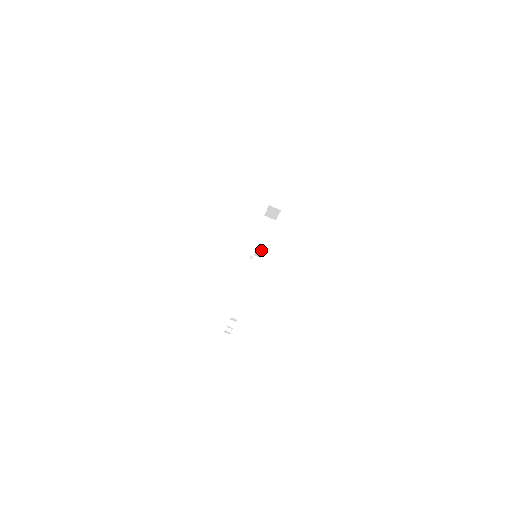
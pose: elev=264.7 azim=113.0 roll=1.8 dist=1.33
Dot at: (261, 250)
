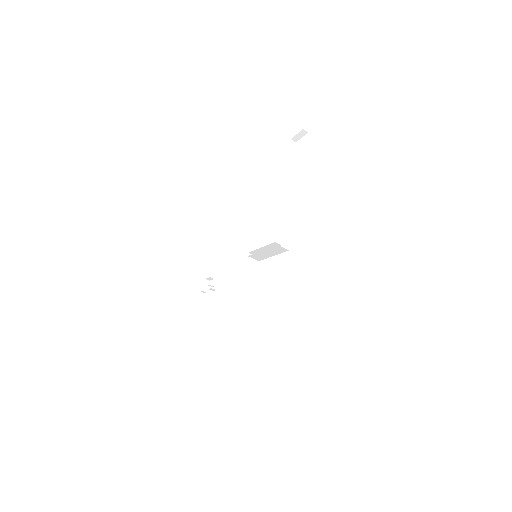
Dot at: (262, 259)
